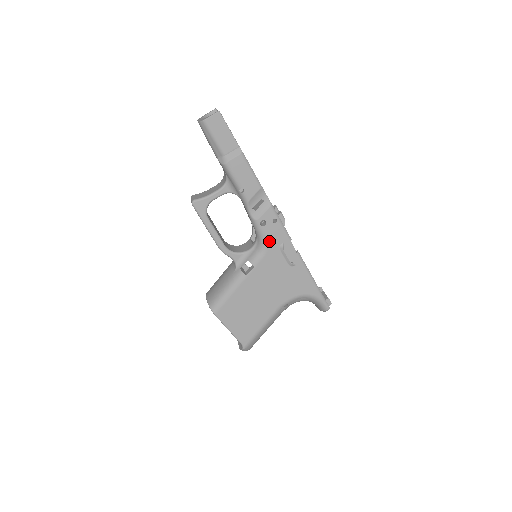
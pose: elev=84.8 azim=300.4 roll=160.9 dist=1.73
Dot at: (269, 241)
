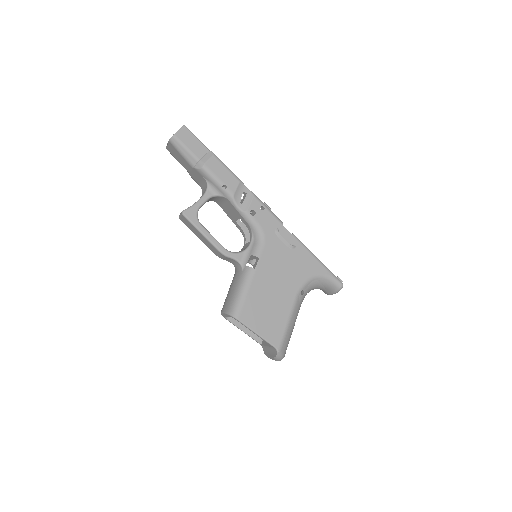
Dot at: (264, 229)
